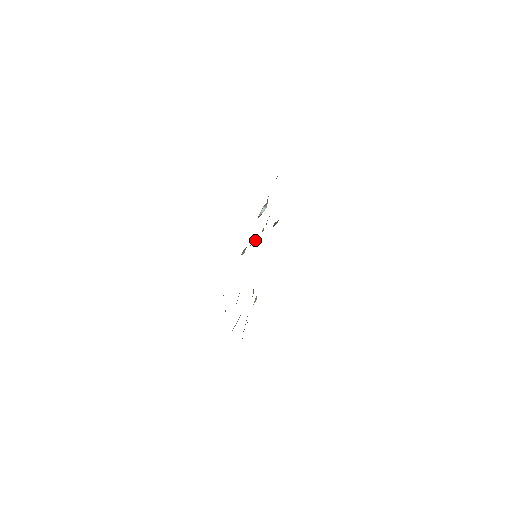
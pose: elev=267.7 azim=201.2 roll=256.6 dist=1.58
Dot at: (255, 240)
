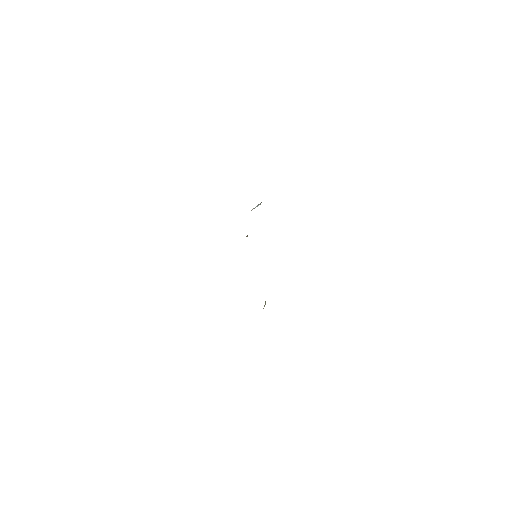
Dot at: (247, 236)
